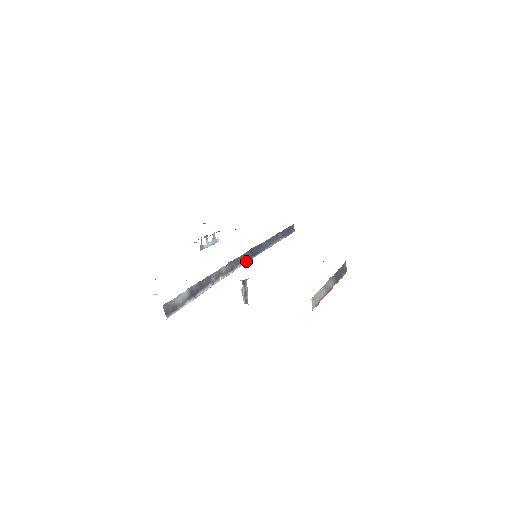
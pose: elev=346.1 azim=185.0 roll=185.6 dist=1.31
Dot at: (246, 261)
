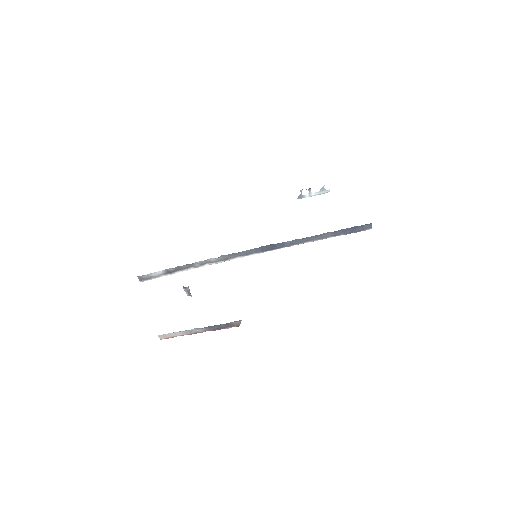
Dot at: (252, 254)
